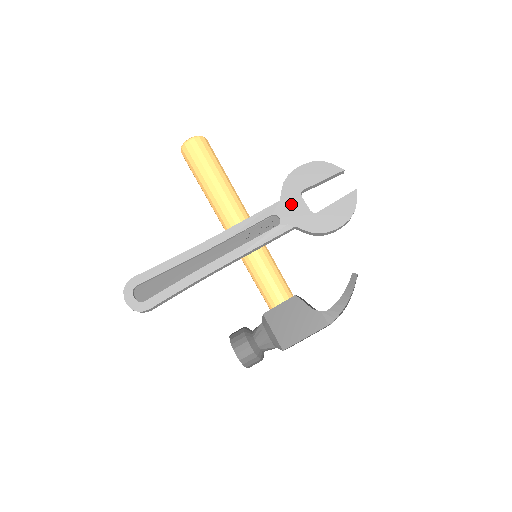
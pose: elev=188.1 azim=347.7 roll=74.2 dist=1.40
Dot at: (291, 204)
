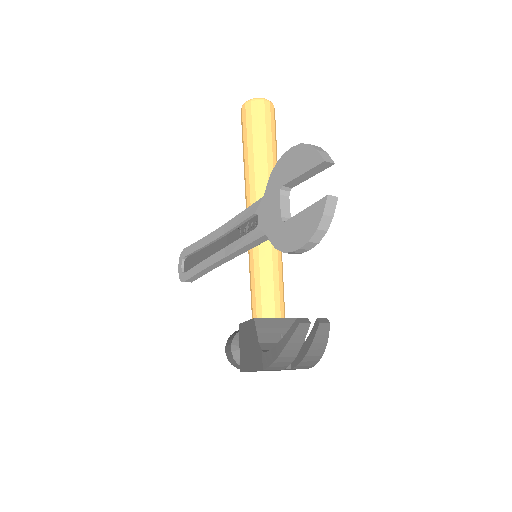
Dot at: (270, 203)
